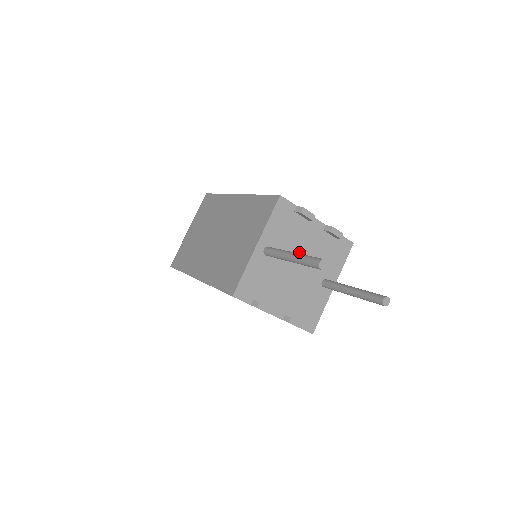
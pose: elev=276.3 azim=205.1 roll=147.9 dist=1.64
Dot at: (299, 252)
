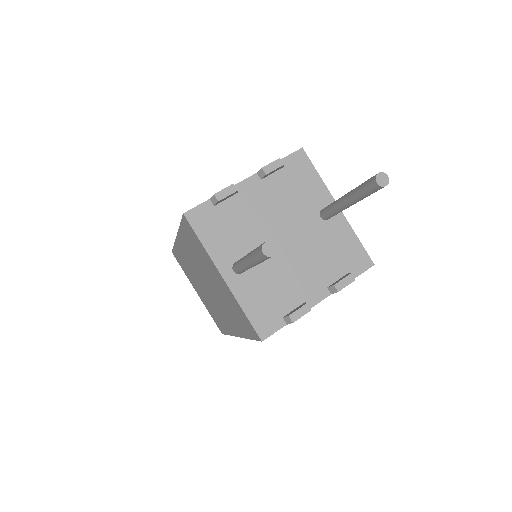
Dot at: (266, 227)
